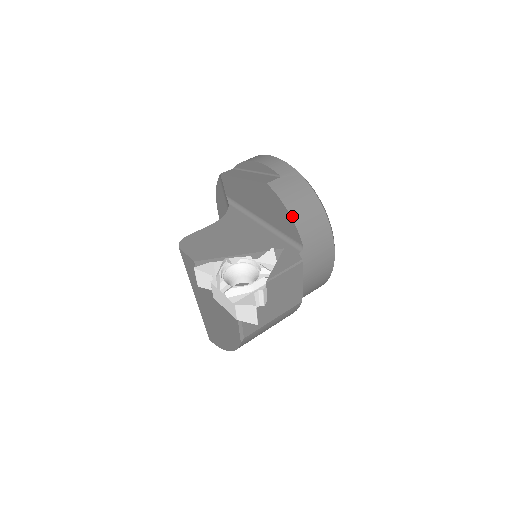
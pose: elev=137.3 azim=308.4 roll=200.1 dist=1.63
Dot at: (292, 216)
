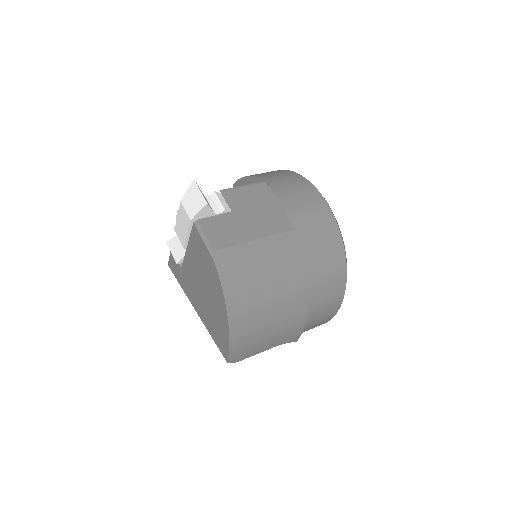
Dot at: (252, 176)
